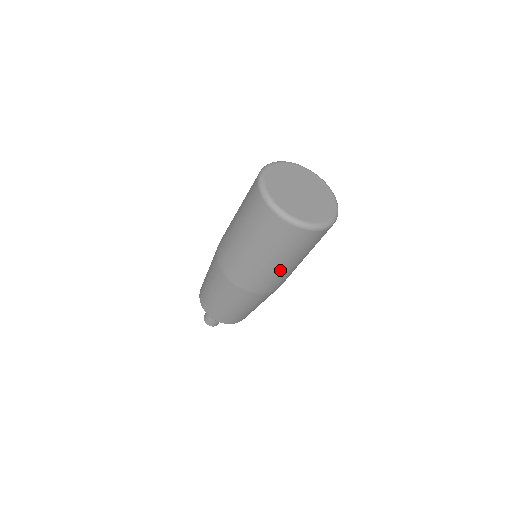
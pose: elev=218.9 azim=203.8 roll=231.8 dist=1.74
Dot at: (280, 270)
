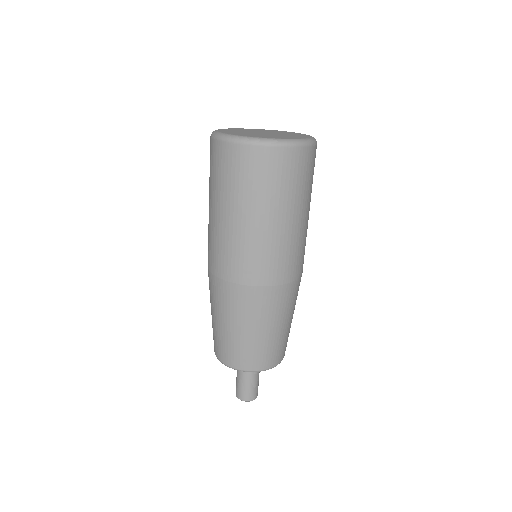
Dot at: (255, 232)
